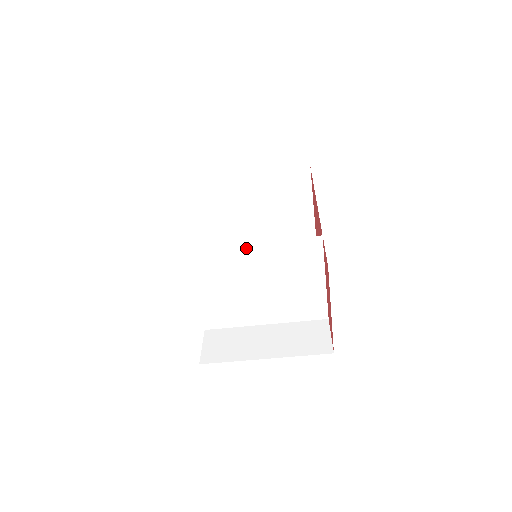
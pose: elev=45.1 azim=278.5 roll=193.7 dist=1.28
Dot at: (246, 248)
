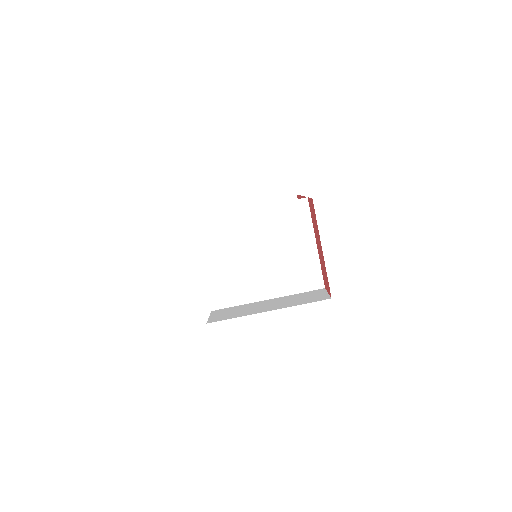
Dot at: (245, 215)
